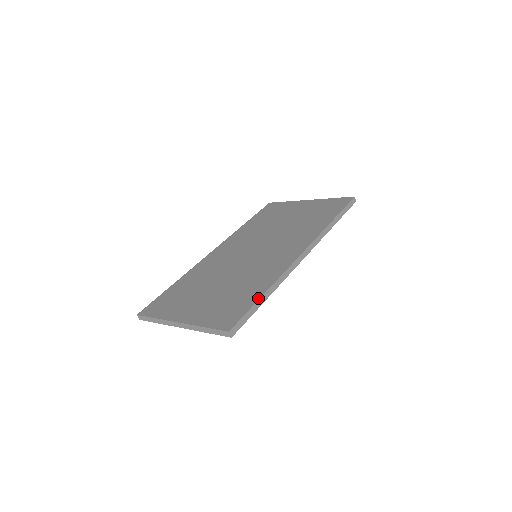
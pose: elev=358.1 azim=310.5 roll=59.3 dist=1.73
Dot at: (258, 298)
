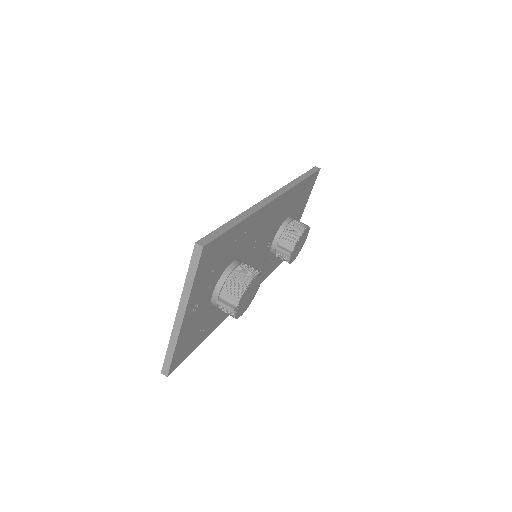
Dot at: (227, 223)
